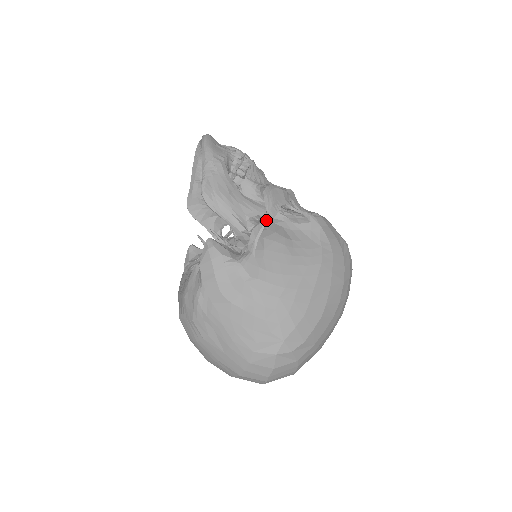
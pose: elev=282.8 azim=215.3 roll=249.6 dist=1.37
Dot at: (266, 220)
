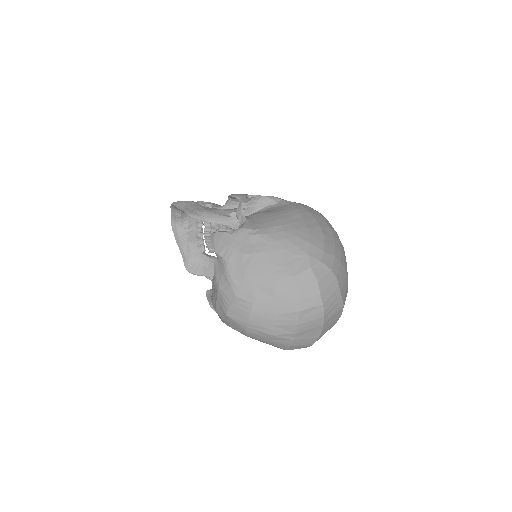
Dot at: (241, 202)
